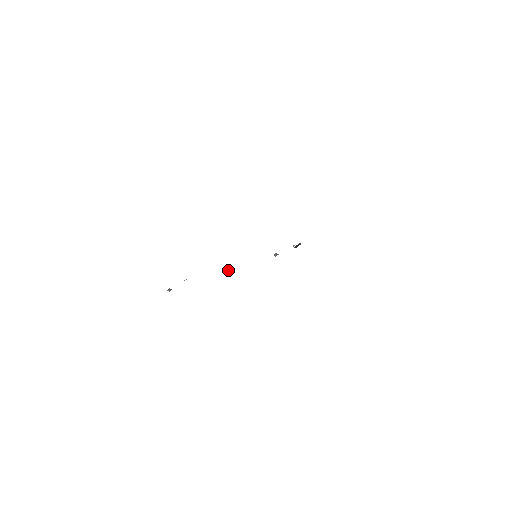
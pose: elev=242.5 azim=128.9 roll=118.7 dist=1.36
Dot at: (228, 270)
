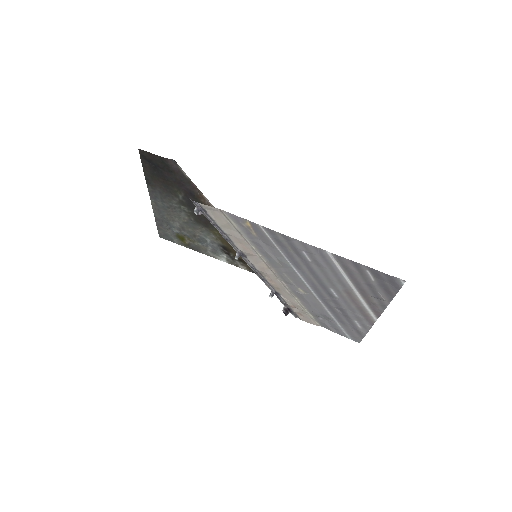
Dot at: (237, 255)
